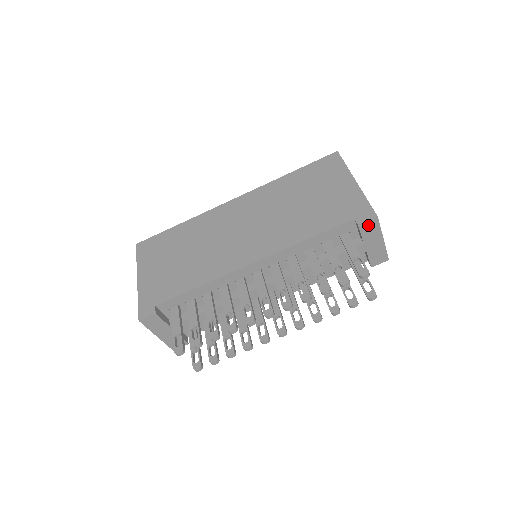
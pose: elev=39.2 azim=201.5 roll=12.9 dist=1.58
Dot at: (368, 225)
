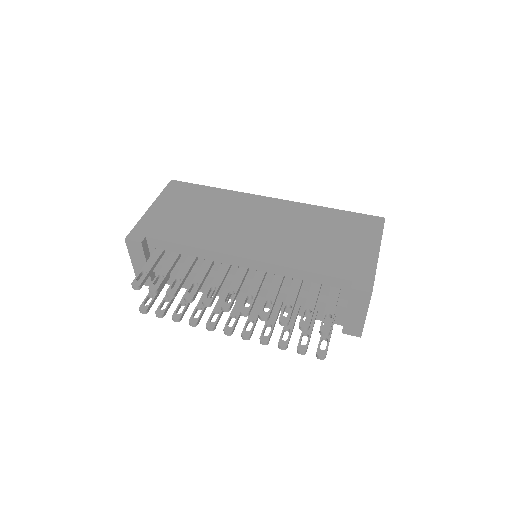
Dot at: (360, 294)
